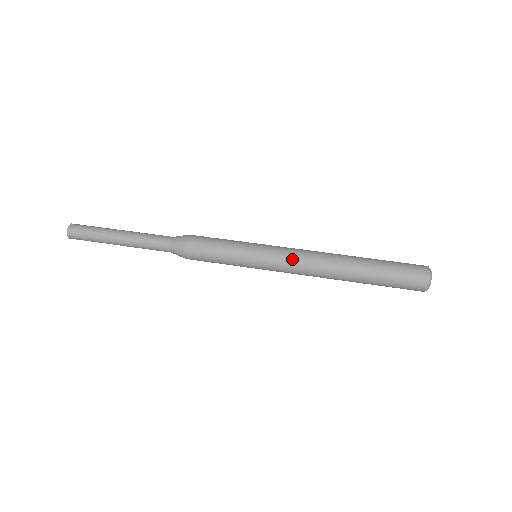
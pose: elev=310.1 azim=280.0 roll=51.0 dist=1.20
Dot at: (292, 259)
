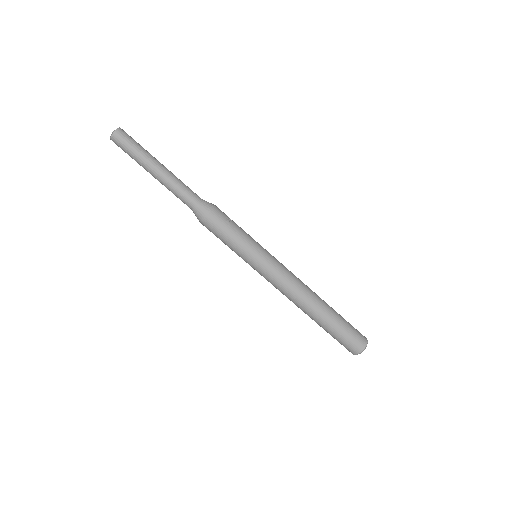
Dot at: (278, 283)
